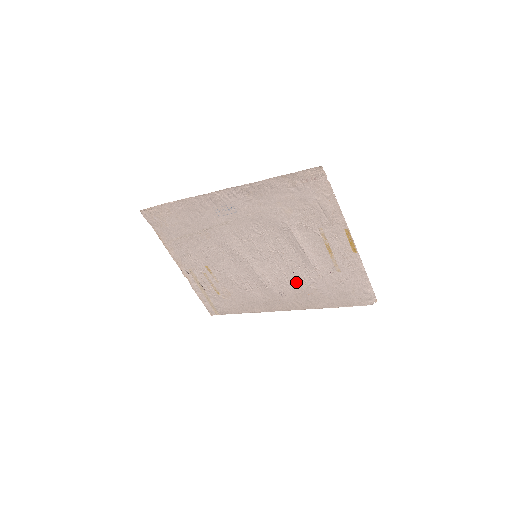
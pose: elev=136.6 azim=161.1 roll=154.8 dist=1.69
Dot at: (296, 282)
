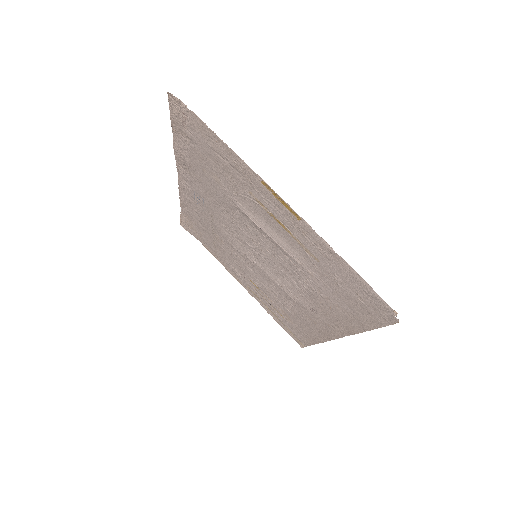
Dot at: (306, 289)
